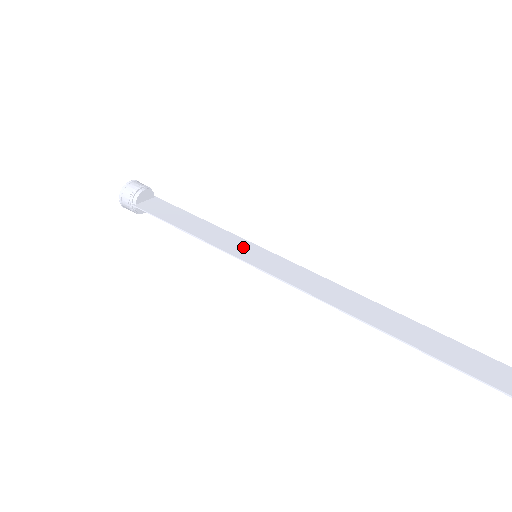
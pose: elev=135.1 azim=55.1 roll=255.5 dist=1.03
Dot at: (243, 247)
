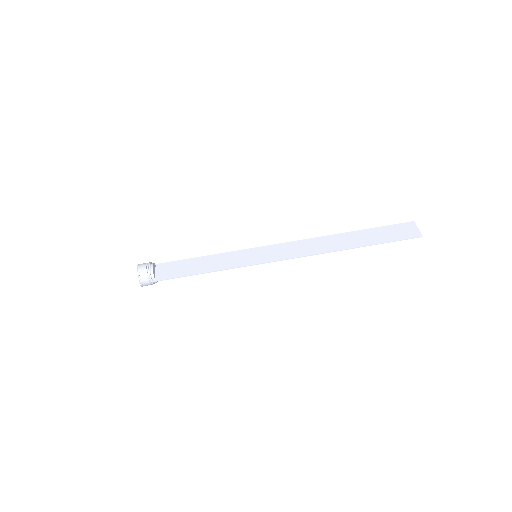
Dot at: (244, 256)
